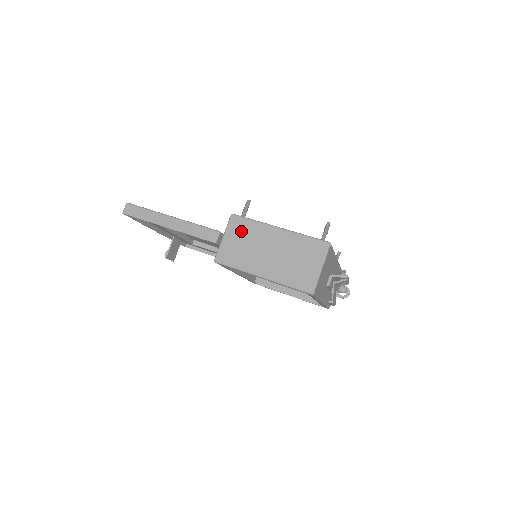
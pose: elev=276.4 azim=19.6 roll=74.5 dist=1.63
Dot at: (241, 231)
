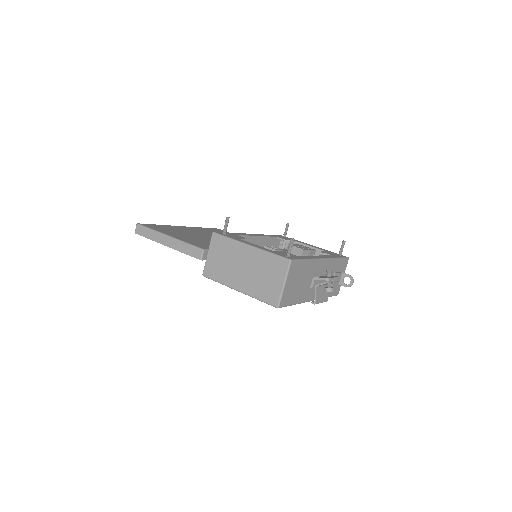
Dot at: (220, 248)
